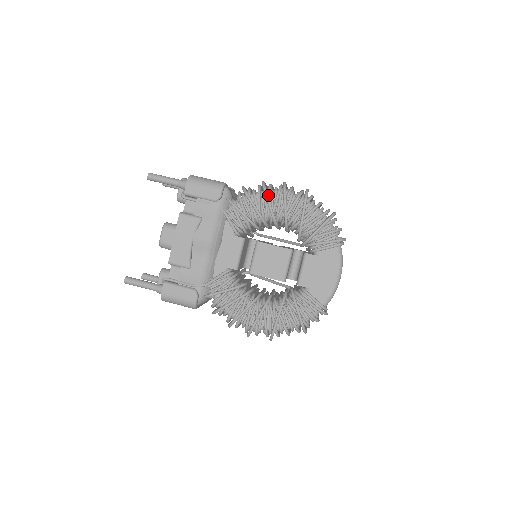
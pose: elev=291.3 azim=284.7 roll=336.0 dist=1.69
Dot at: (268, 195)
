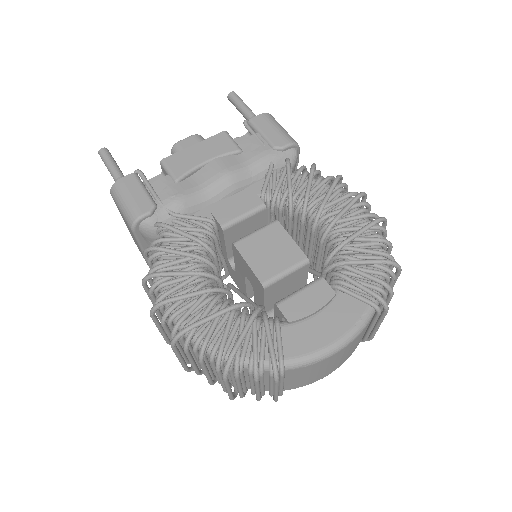
Dot at: (336, 186)
